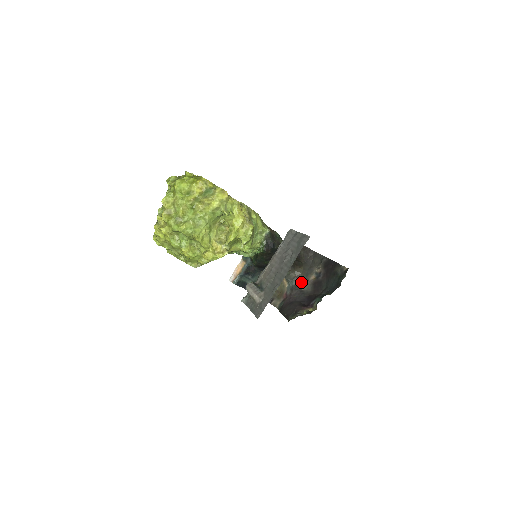
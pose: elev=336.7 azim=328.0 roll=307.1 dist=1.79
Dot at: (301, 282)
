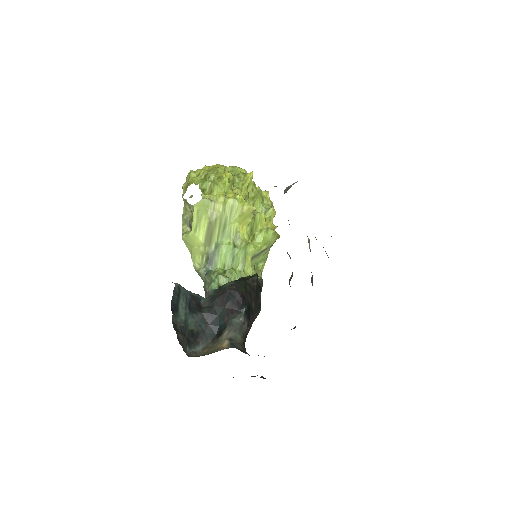
Dot at: occluded
